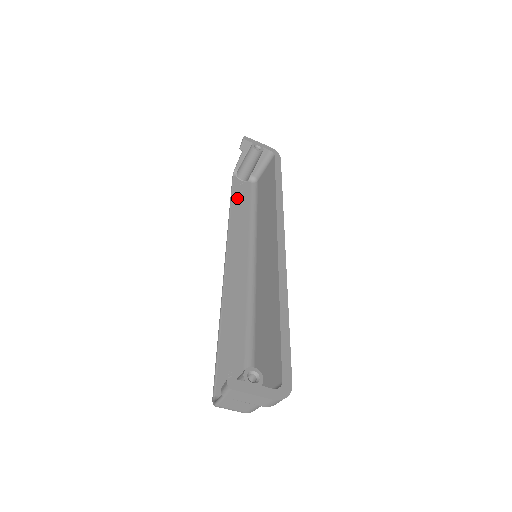
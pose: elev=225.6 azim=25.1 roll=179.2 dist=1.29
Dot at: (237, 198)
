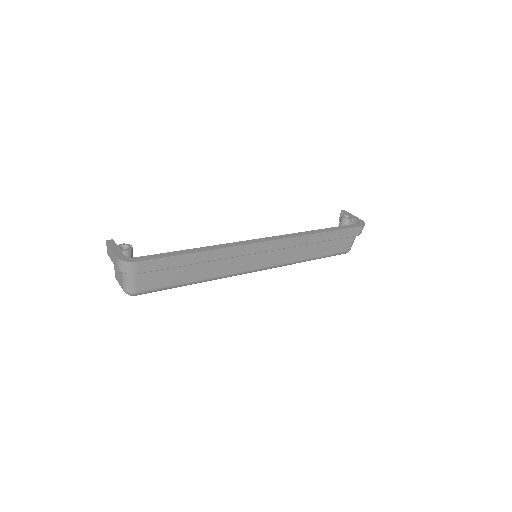
Dot at: occluded
